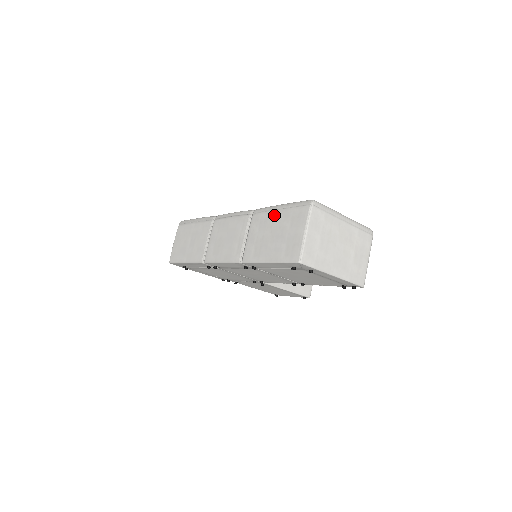
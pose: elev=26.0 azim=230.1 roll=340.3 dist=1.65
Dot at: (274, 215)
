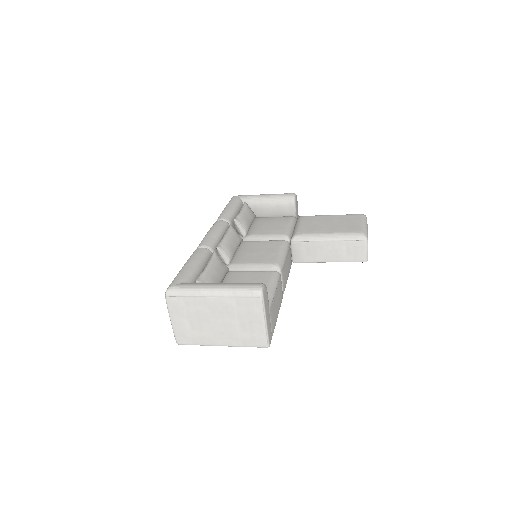
Dot at: occluded
